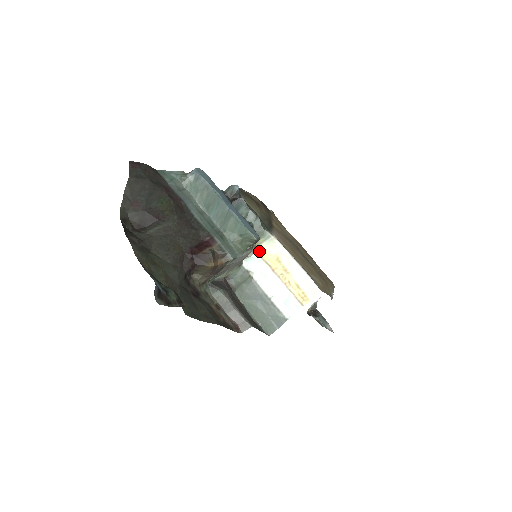
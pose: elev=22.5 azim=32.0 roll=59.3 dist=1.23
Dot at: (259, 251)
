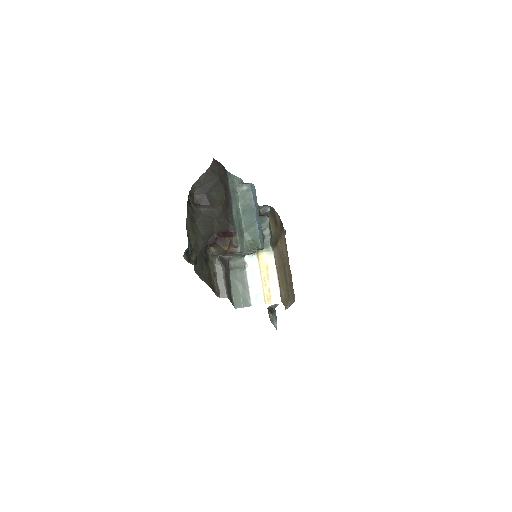
Dot at: (259, 255)
